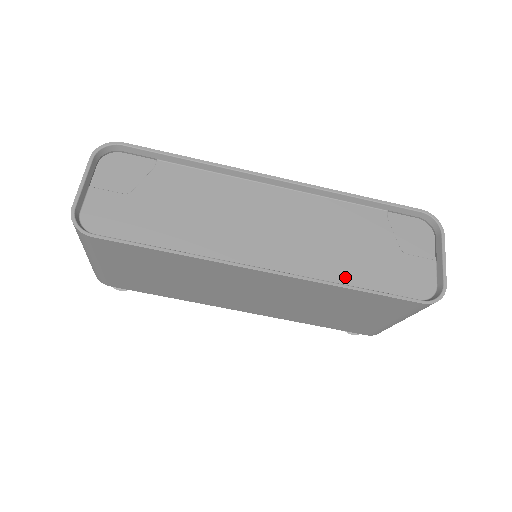
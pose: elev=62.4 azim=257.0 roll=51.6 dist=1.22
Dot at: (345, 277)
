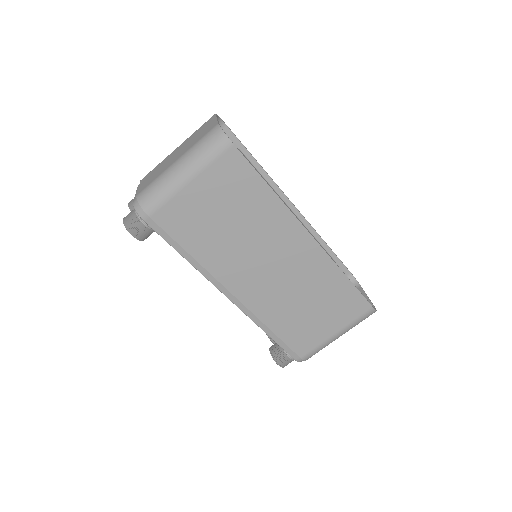
Dot at: occluded
